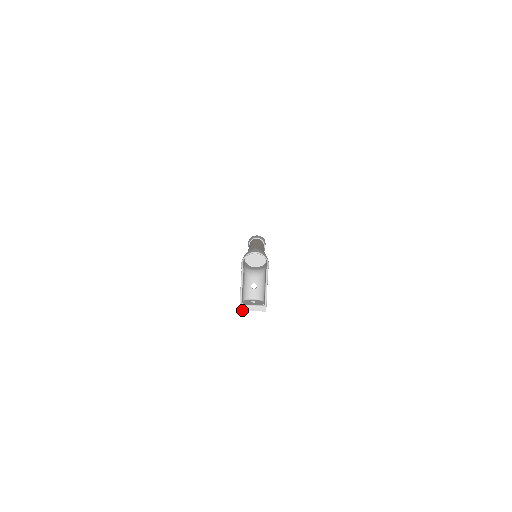
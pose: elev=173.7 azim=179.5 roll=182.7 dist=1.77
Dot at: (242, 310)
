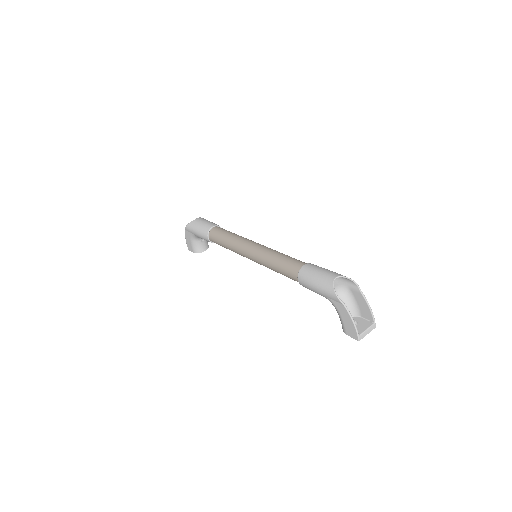
Dot at: occluded
